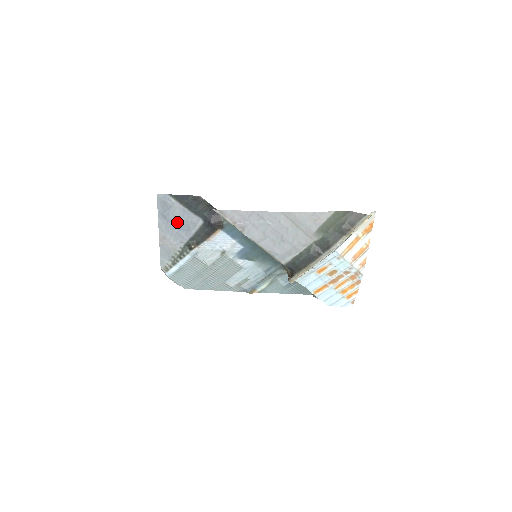
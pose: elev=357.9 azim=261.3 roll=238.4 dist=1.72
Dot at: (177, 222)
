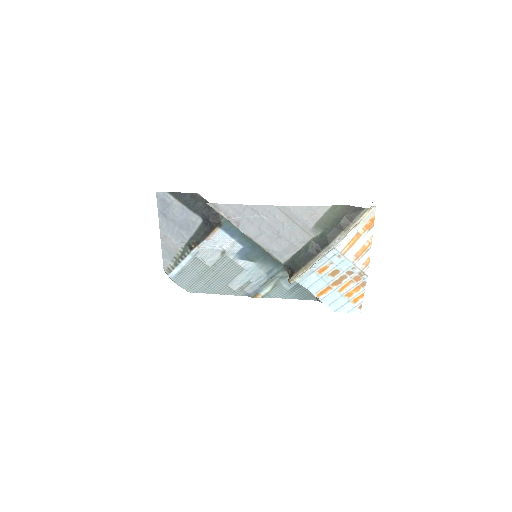
Dot at: (177, 221)
